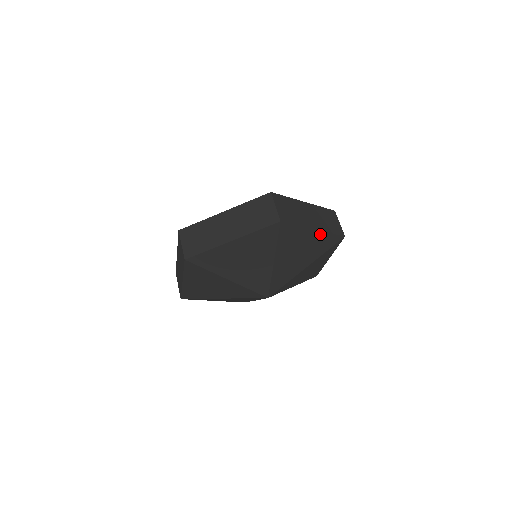
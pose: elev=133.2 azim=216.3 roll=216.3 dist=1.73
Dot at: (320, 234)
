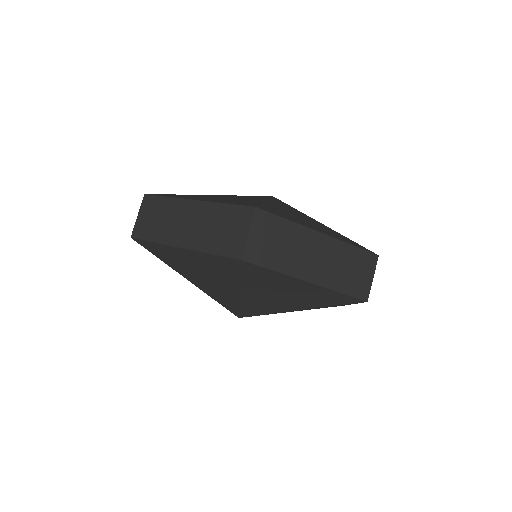
Dot at: (319, 288)
